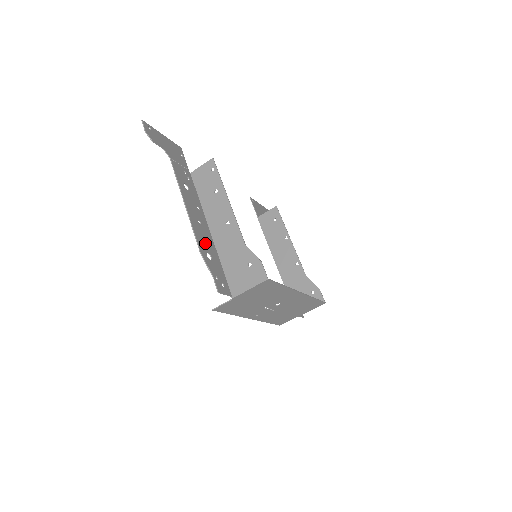
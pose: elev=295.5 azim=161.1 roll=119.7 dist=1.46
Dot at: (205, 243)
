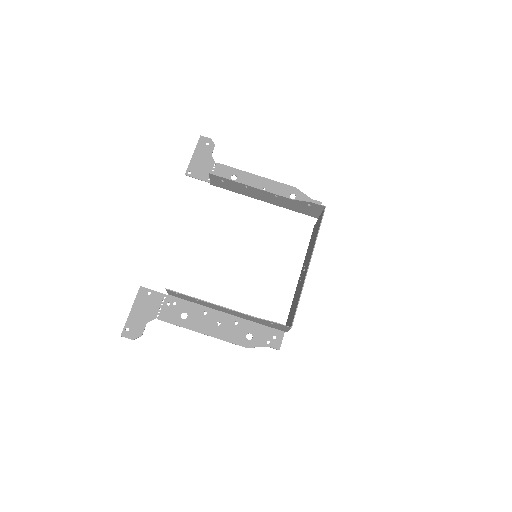
Dot at: (238, 333)
